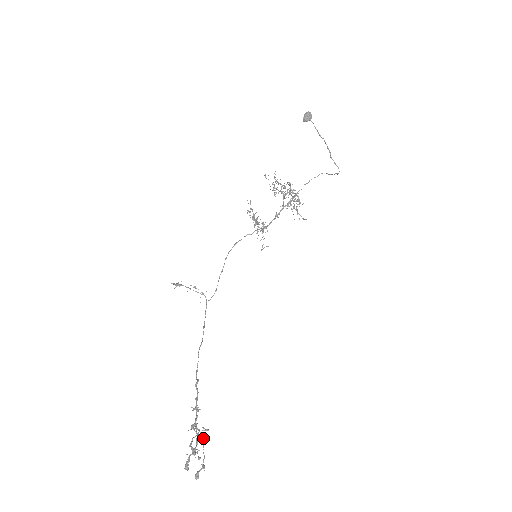
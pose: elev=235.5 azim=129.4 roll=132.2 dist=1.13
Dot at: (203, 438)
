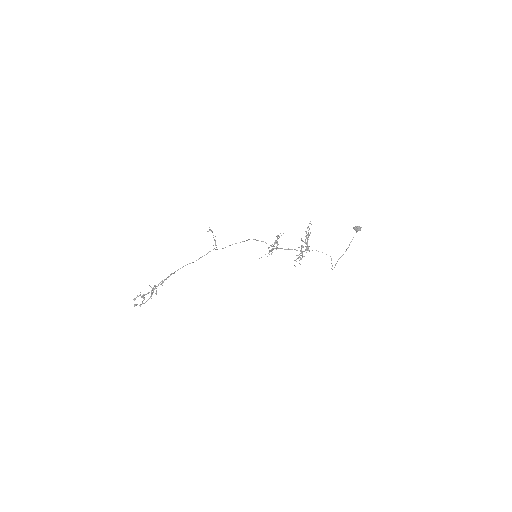
Dot at: occluded
